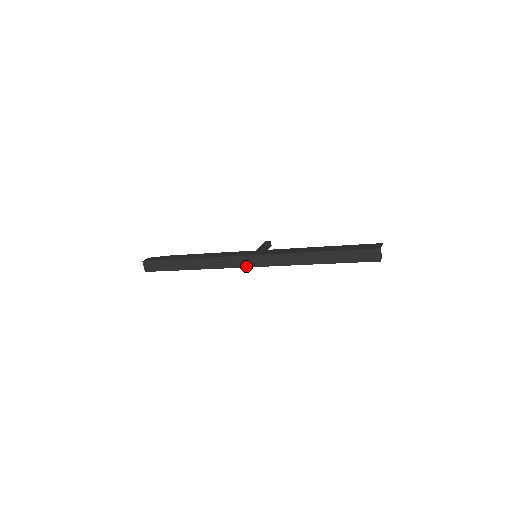
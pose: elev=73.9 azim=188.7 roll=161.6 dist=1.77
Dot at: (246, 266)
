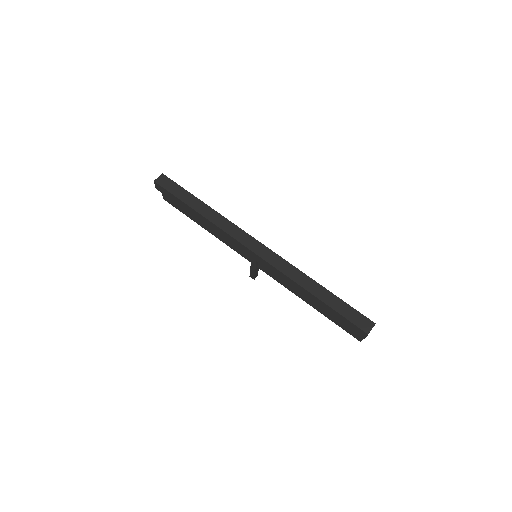
Dot at: (249, 247)
